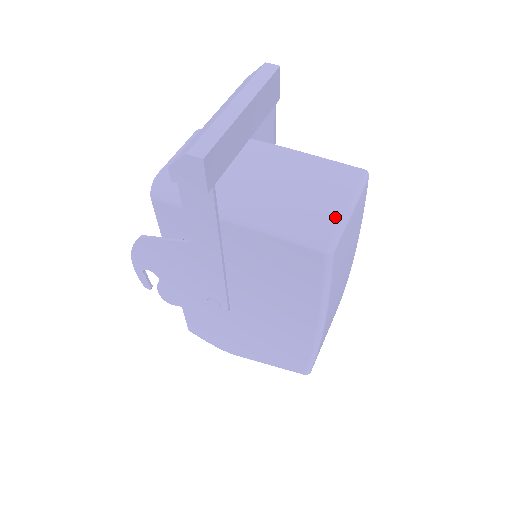
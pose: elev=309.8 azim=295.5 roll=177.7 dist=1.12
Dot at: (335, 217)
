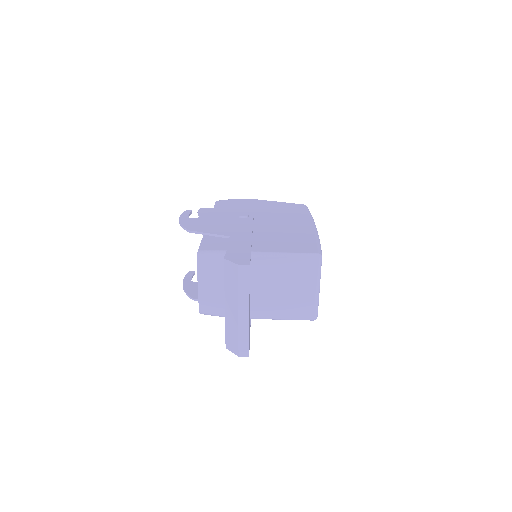
Dot at: (312, 299)
